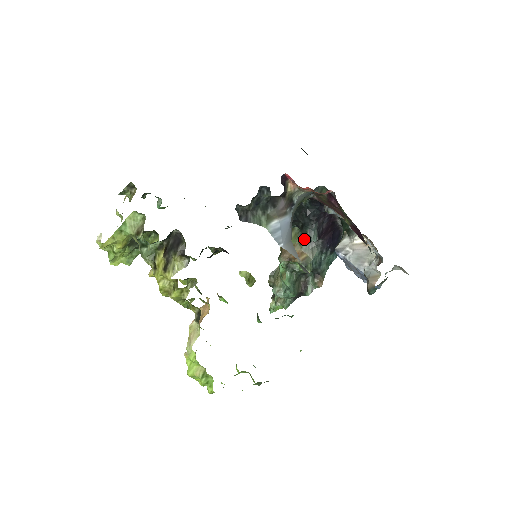
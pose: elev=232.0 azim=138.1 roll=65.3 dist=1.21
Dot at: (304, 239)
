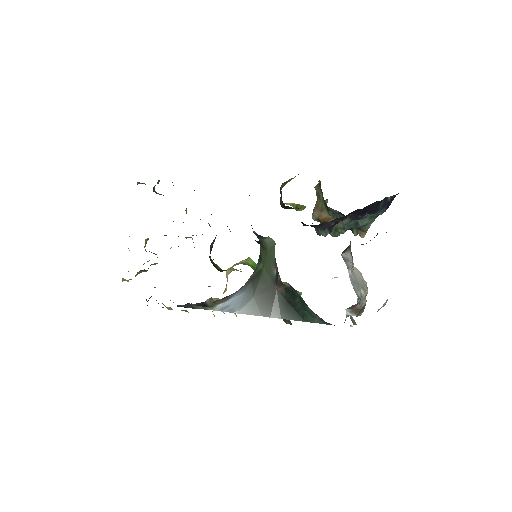
Dot at: occluded
